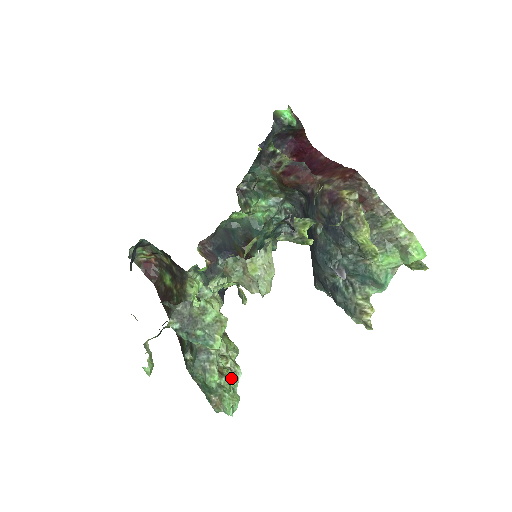
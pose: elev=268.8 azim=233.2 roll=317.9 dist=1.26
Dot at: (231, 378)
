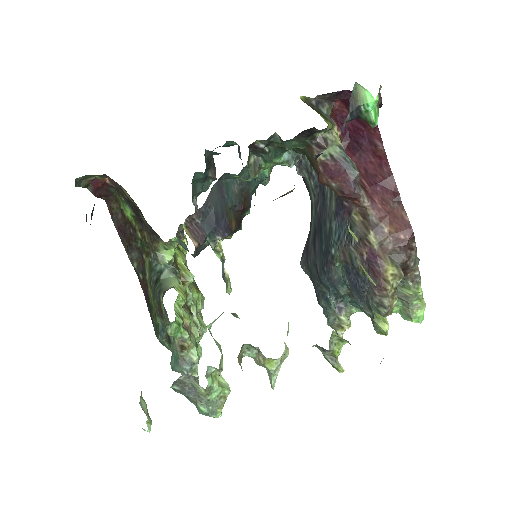
Dot at: (198, 339)
